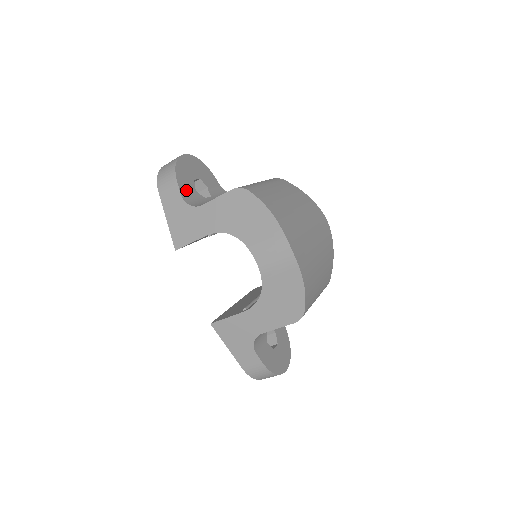
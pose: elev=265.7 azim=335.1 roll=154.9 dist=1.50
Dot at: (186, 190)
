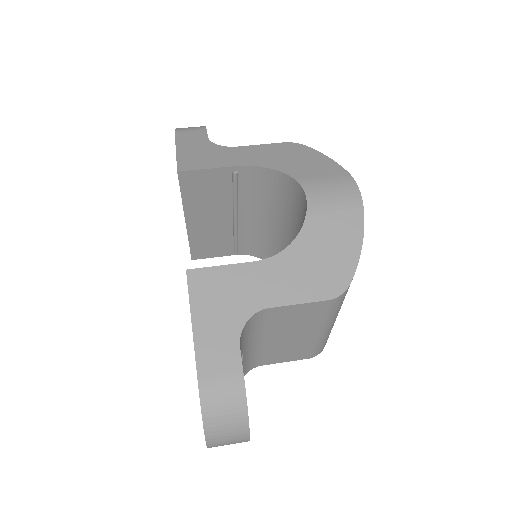
Dot at: occluded
